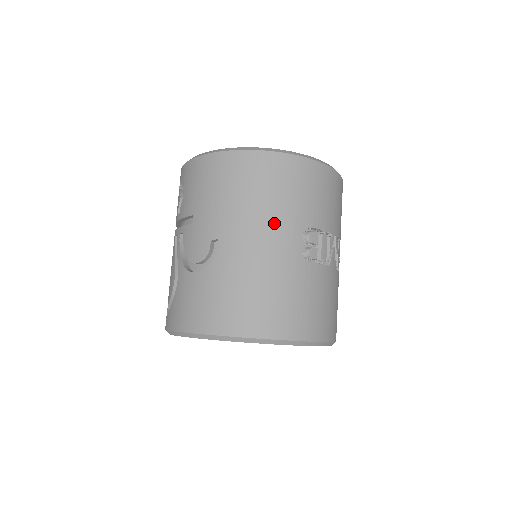
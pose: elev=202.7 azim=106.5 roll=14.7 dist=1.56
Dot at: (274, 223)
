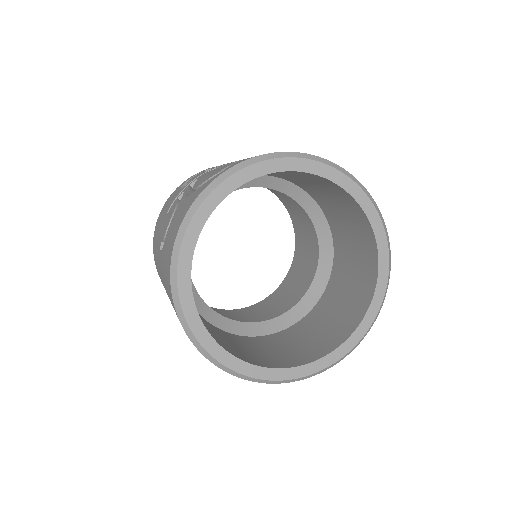
Dot at: occluded
